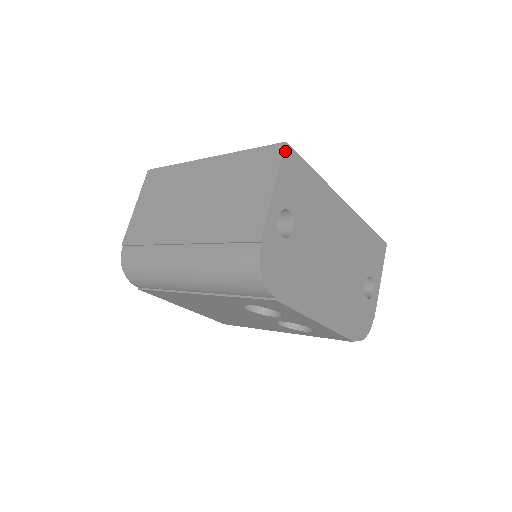
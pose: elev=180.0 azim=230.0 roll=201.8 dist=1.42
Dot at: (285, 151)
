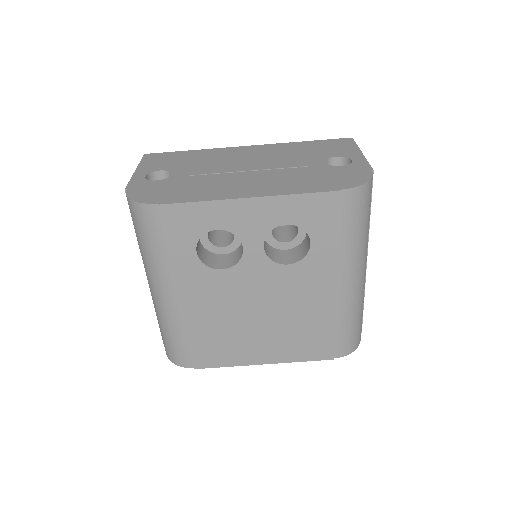
Dot at: (145, 157)
